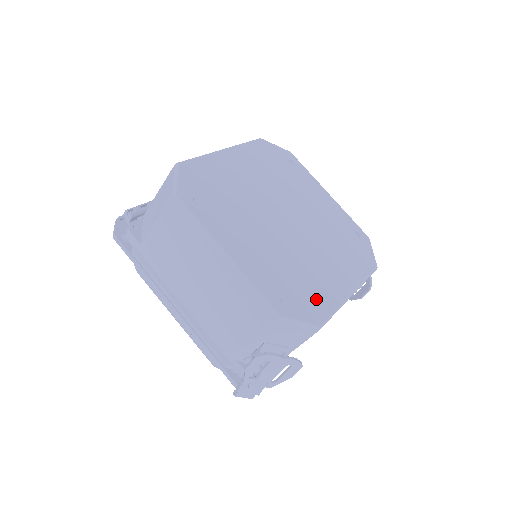
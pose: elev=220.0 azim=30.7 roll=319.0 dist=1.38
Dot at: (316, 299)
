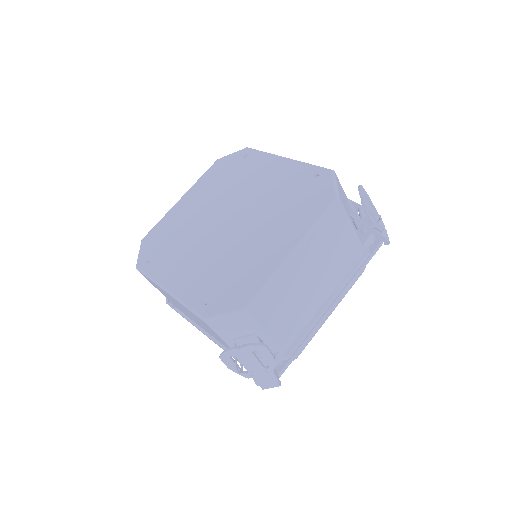
Dot at: (246, 282)
